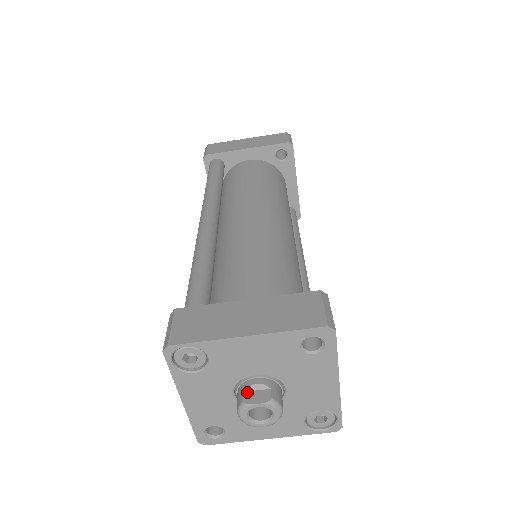
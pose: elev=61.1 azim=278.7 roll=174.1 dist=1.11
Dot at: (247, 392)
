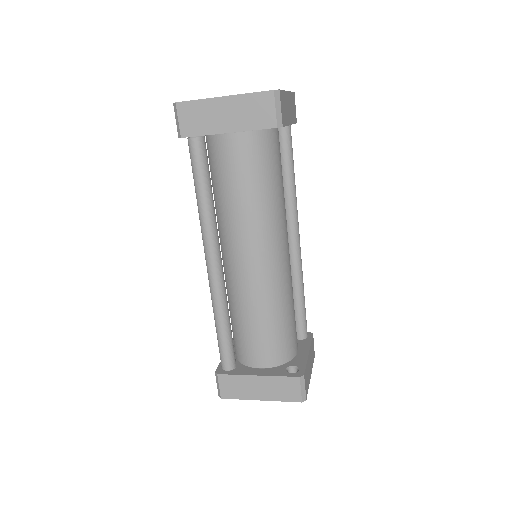
Dot at: occluded
